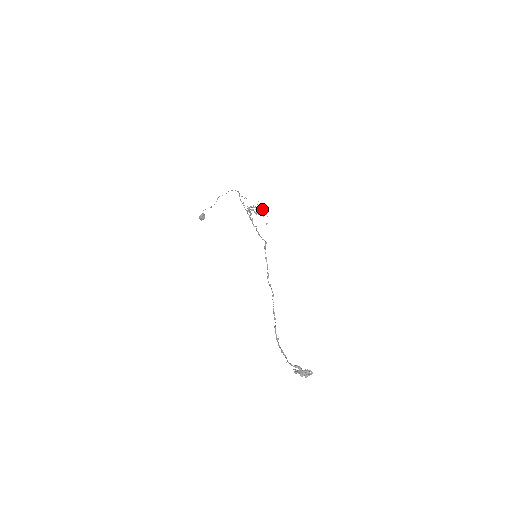
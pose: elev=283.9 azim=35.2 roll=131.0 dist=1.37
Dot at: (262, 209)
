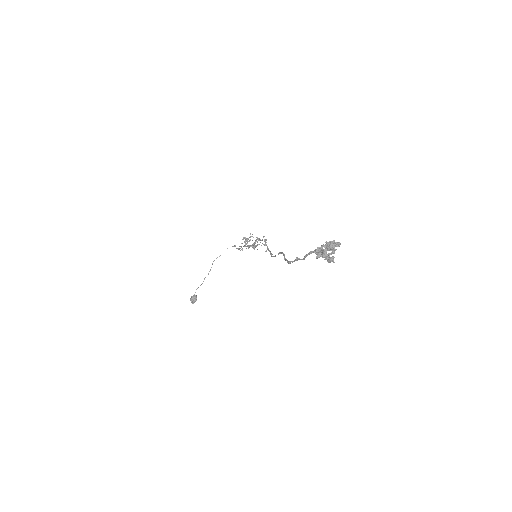
Dot at: occluded
